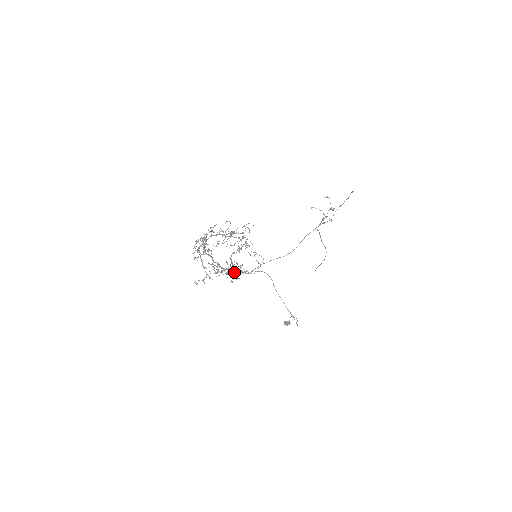
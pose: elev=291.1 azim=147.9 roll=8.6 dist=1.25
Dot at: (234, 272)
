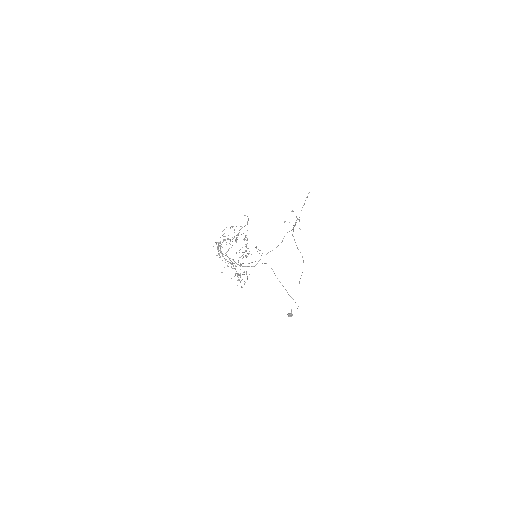
Dot at: occluded
